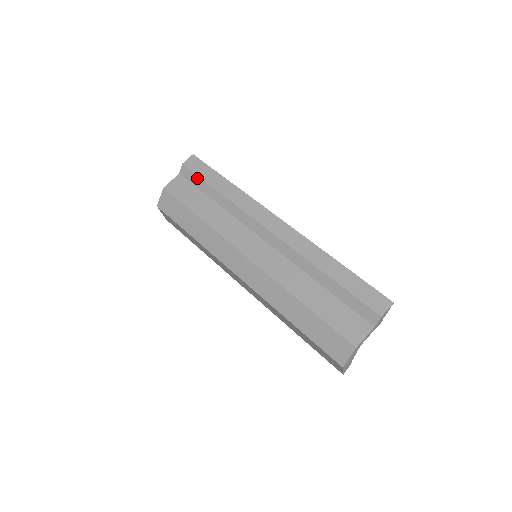
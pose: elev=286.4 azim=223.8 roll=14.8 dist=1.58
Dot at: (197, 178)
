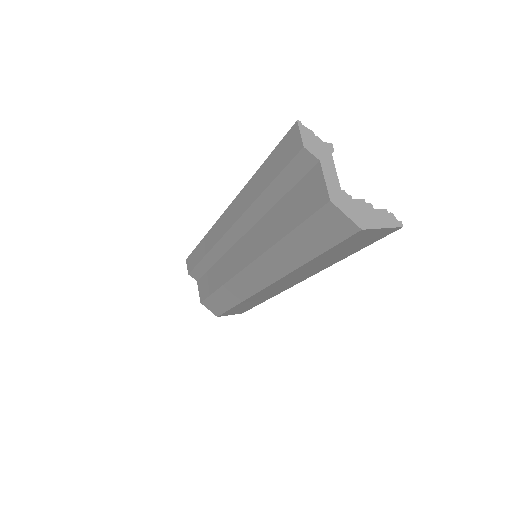
Dot at: (196, 269)
